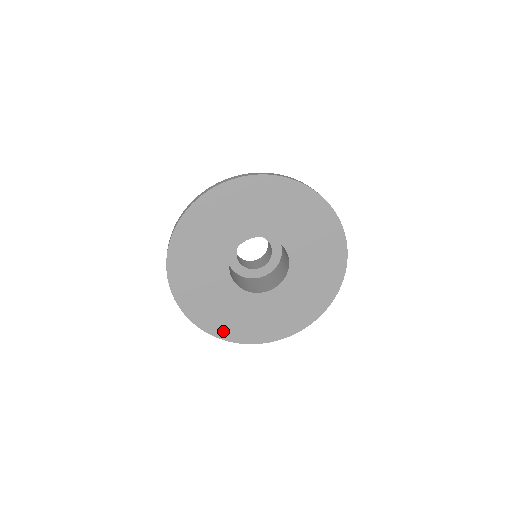
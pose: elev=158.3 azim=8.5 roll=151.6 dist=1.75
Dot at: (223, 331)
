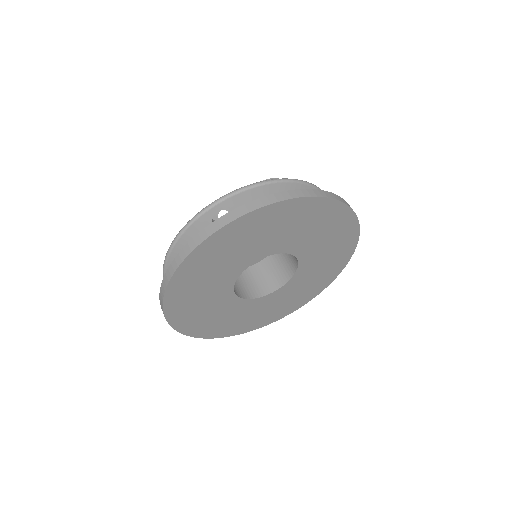
Dot at: (189, 327)
